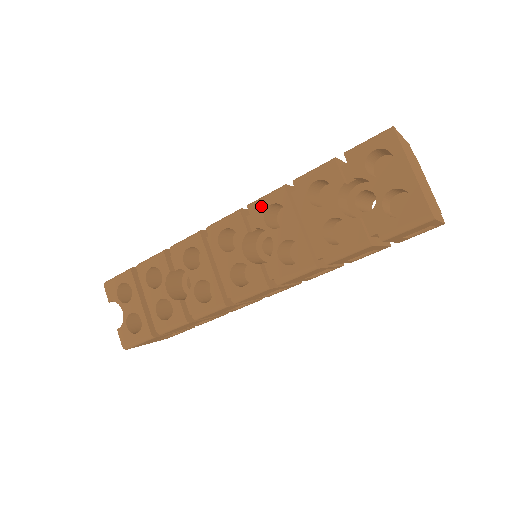
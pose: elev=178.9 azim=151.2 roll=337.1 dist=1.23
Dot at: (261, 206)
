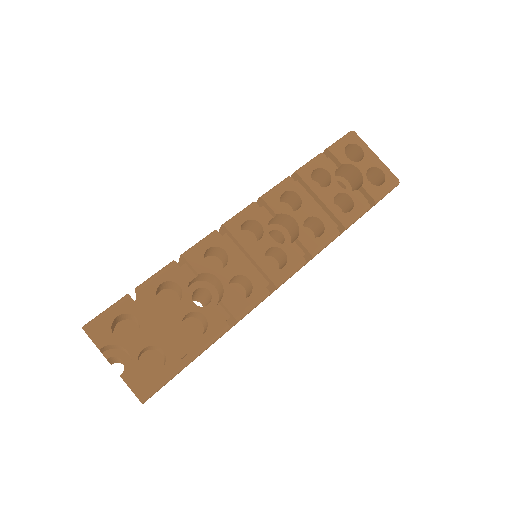
Dot at: (275, 195)
